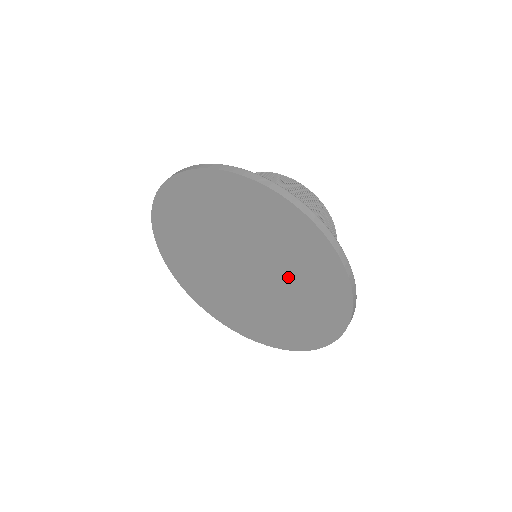
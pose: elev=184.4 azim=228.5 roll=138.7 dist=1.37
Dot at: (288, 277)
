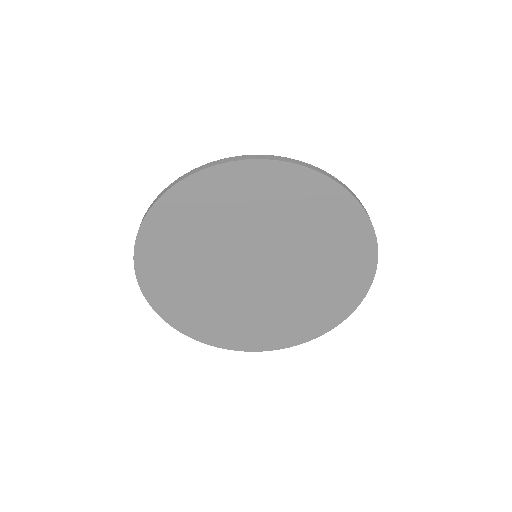
Dot at: (311, 269)
